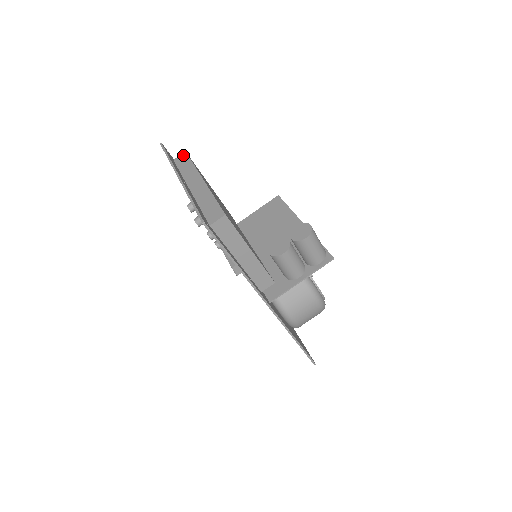
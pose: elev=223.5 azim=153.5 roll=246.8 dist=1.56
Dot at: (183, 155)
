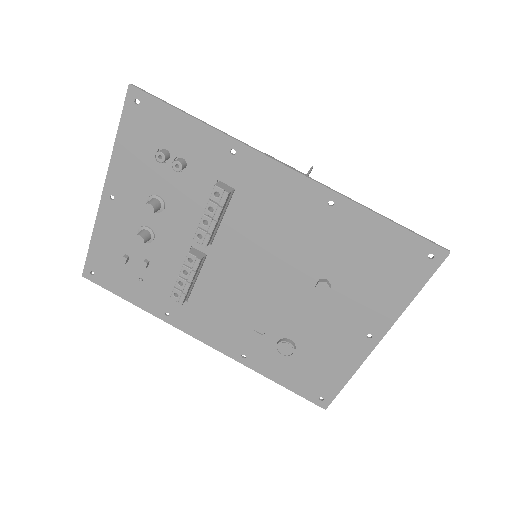
Dot at: occluded
